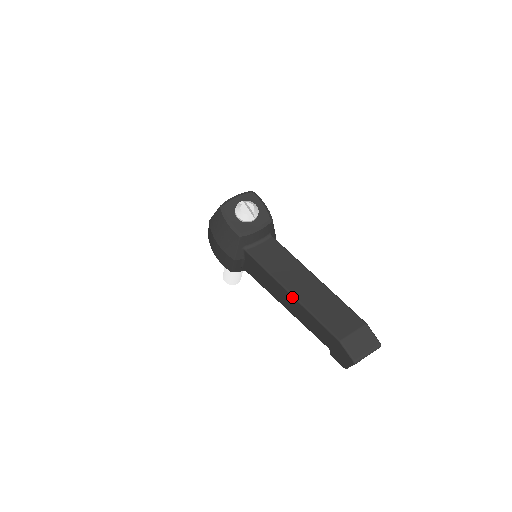
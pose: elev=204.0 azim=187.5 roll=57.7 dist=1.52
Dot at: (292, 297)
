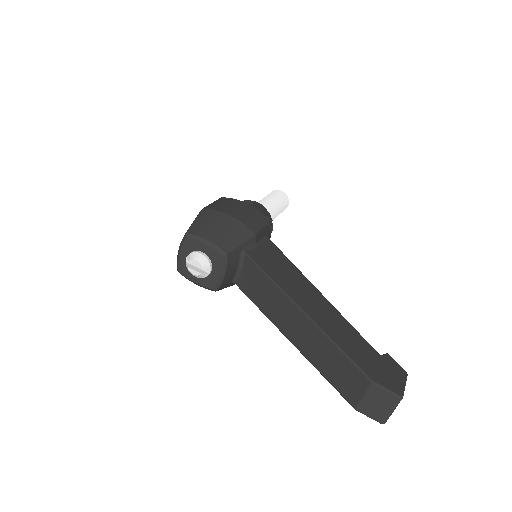
Dot at: (296, 347)
